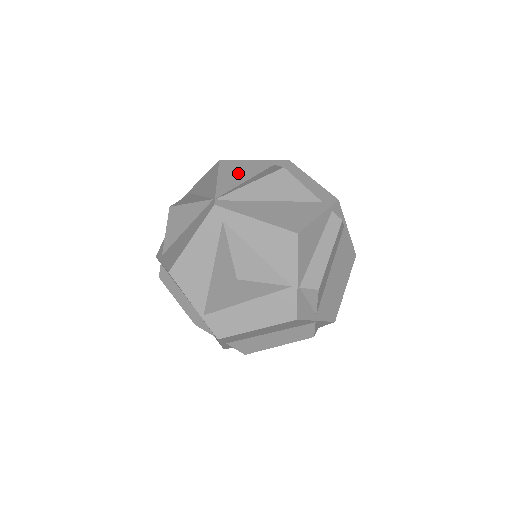
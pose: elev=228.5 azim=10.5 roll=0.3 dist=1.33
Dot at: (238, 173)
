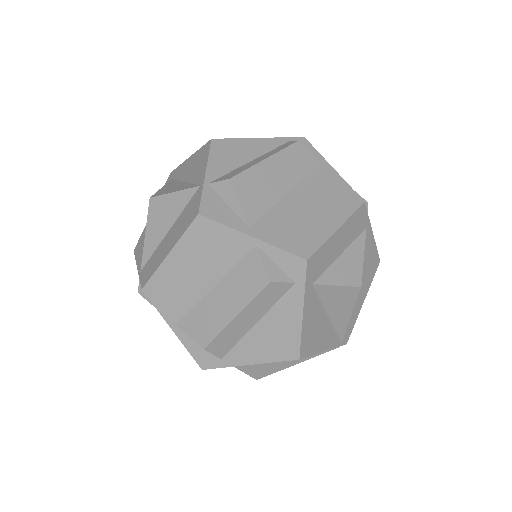
Dot at: occluded
